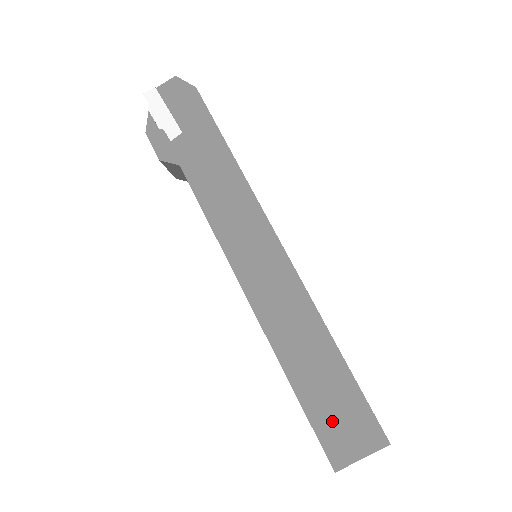
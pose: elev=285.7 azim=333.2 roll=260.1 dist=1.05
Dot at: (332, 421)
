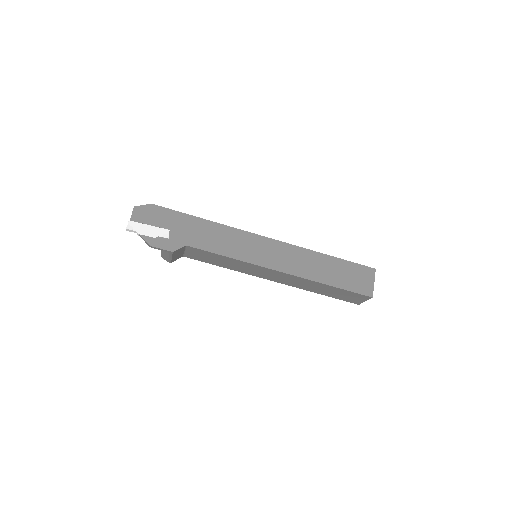
Dot at: (353, 282)
